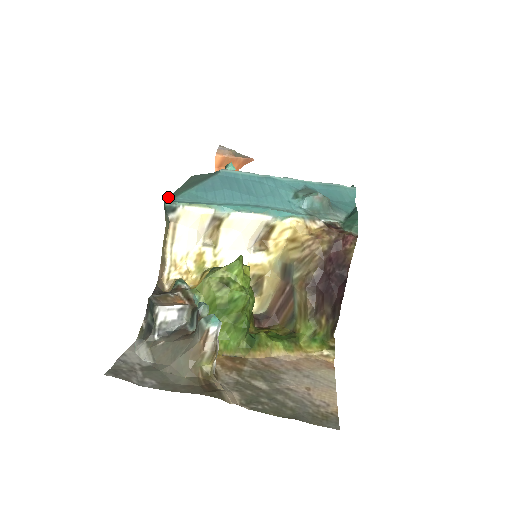
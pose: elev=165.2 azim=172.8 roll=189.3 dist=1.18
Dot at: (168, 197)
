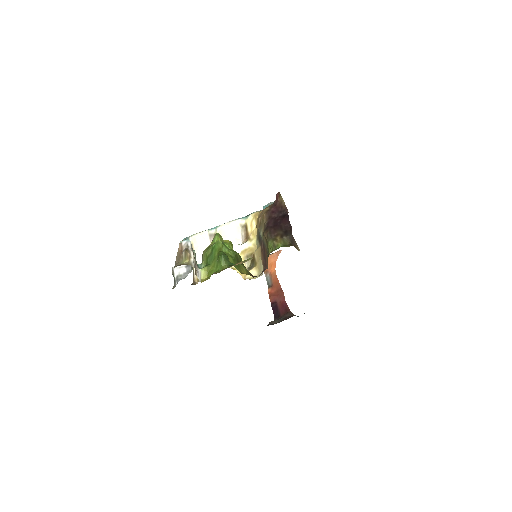
Dot at: occluded
